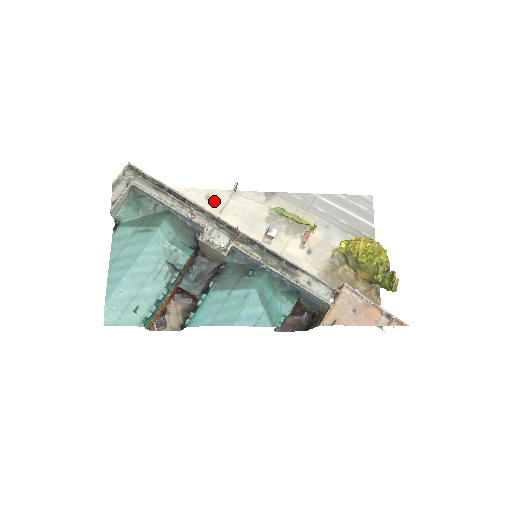
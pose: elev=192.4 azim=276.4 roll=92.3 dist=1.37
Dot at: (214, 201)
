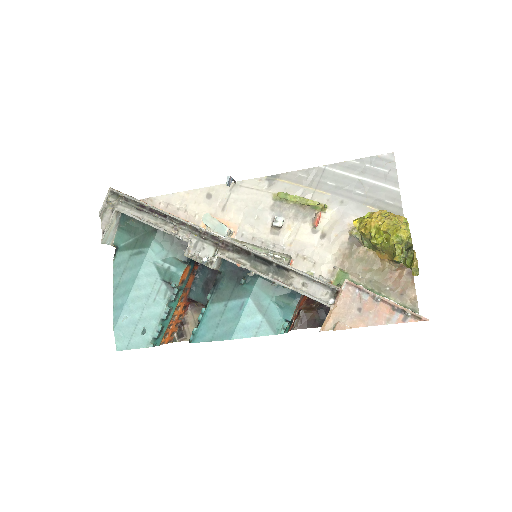
Dot at: (215, 199)
